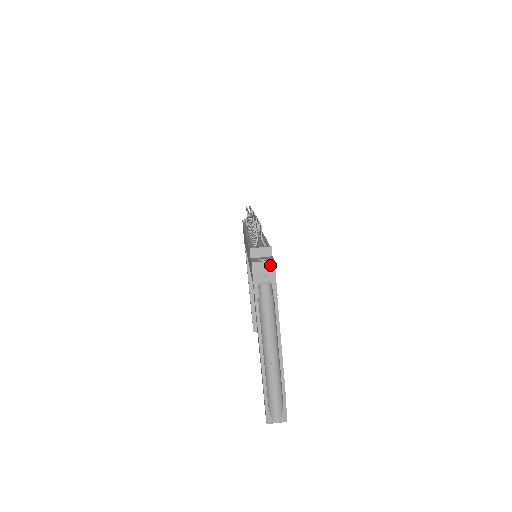
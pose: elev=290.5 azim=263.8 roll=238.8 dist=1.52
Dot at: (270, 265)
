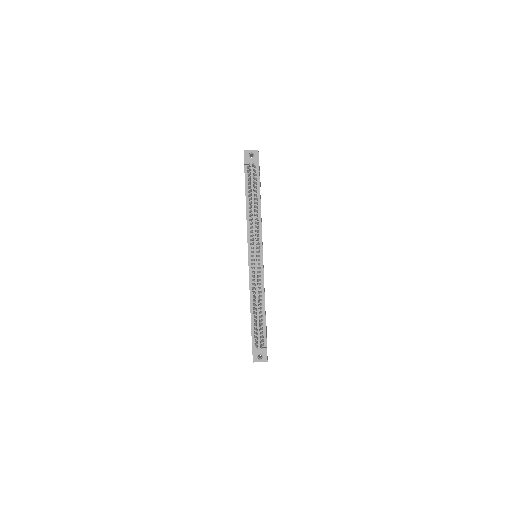
Dot at: (264, 361)
